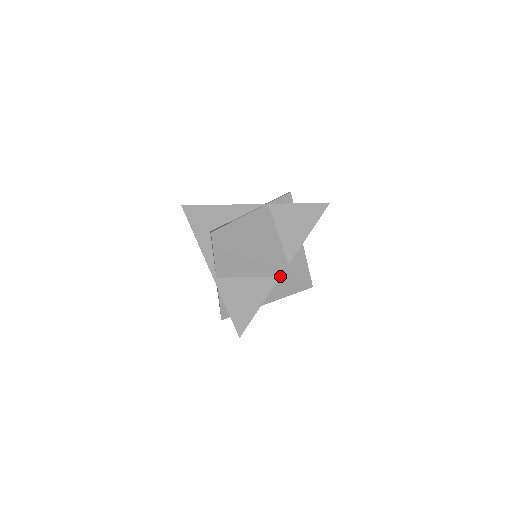
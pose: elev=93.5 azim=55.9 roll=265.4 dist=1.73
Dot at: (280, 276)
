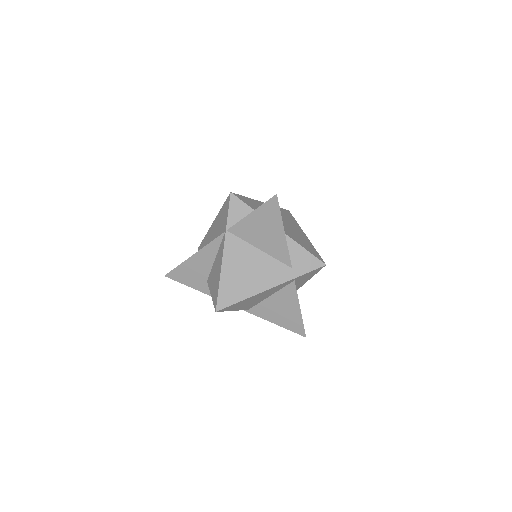
Dot at: (294, 281)
